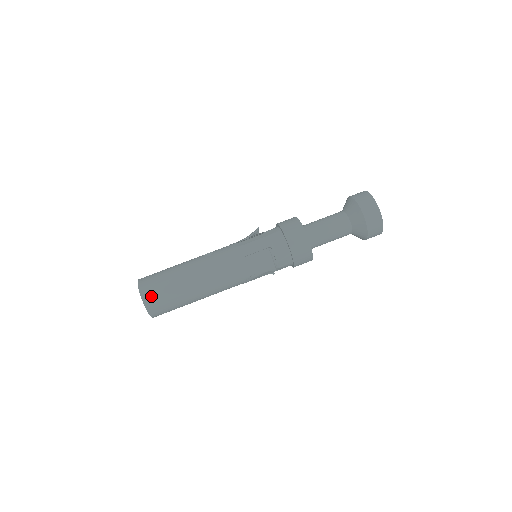
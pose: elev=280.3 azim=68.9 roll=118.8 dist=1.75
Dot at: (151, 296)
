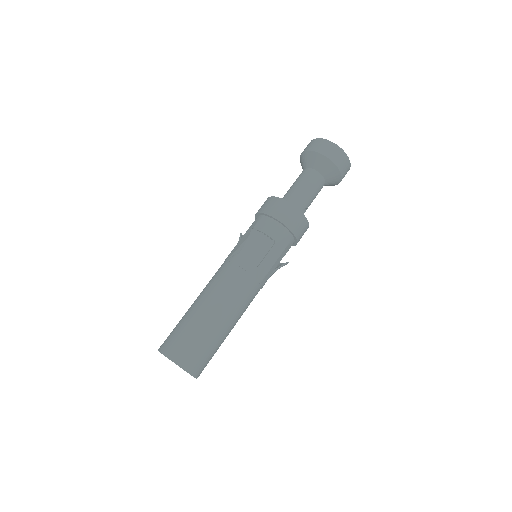
Dot at: (171, 346)
